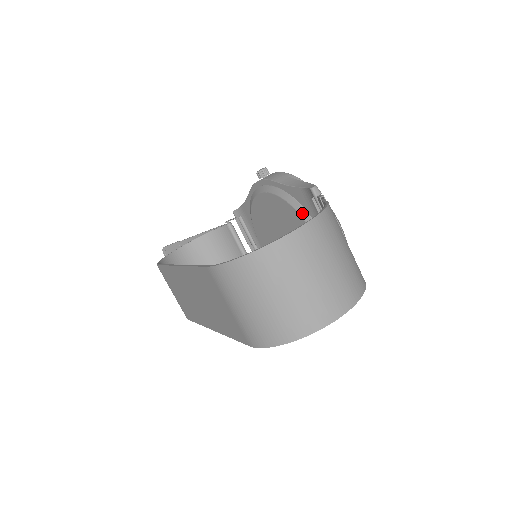
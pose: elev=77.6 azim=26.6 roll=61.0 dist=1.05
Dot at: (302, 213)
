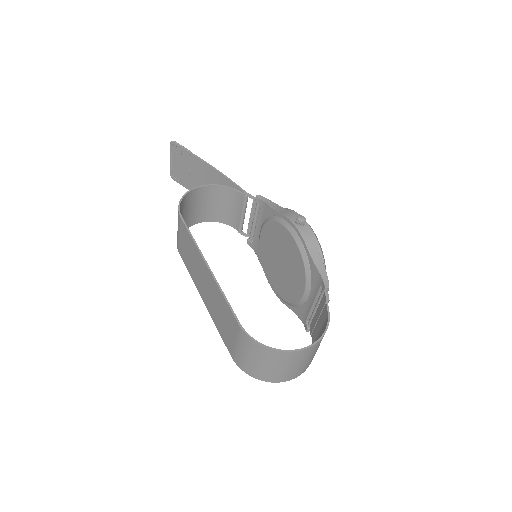
Dot at: (308, 278)
